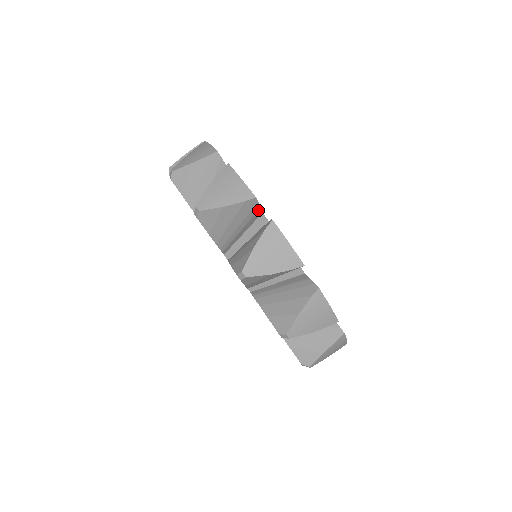
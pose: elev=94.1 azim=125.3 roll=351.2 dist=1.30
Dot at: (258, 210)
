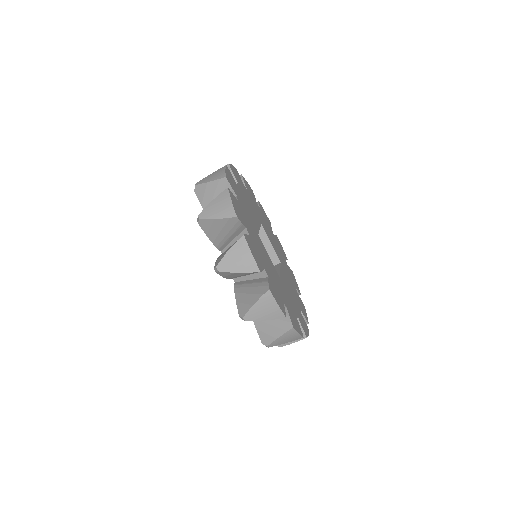
Dot at: occluded
